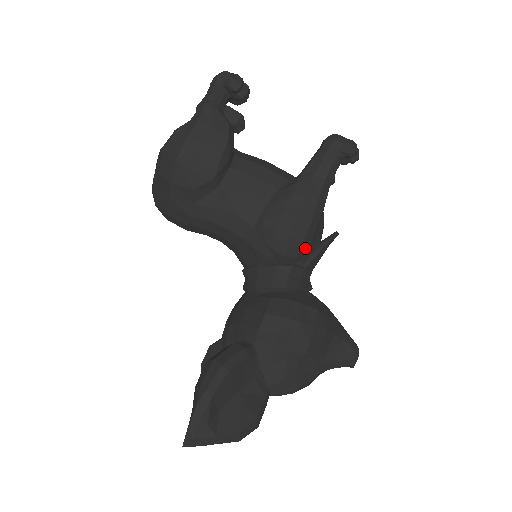
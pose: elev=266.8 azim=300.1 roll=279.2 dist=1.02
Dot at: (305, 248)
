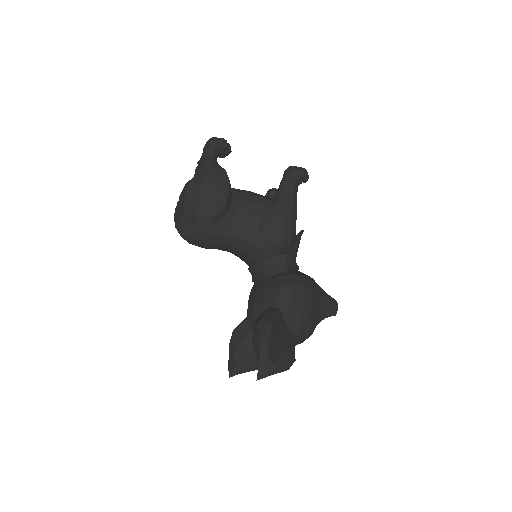
Dot at: (292, 240)
